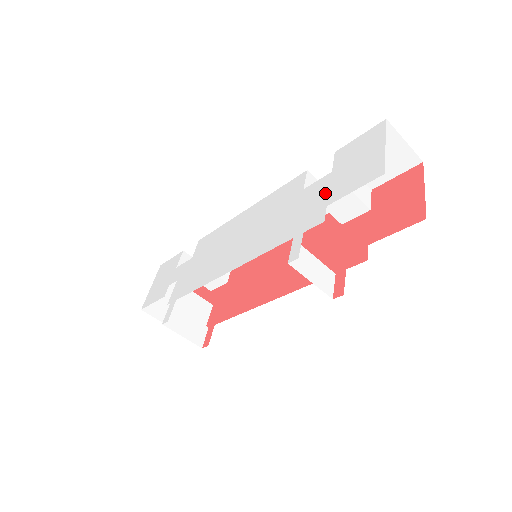
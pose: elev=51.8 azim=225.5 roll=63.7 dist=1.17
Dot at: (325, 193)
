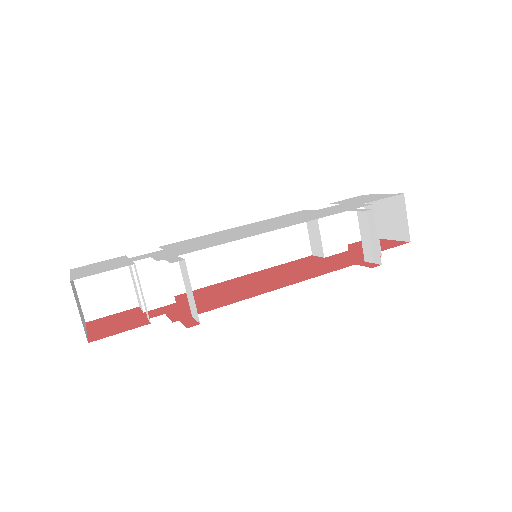
Dot at: (351, 204)
